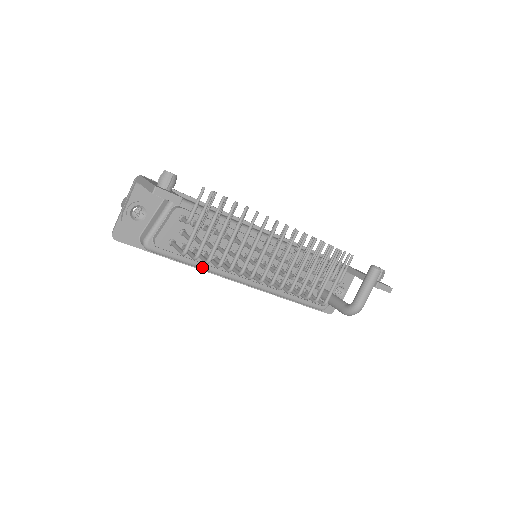
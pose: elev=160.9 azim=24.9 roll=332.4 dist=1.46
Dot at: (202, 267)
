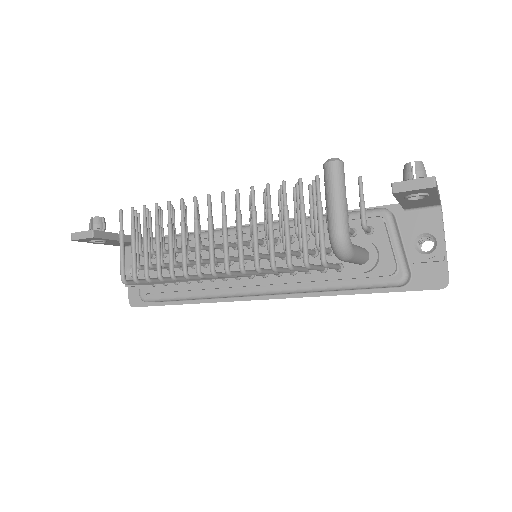
Dot at: (198, 296)
